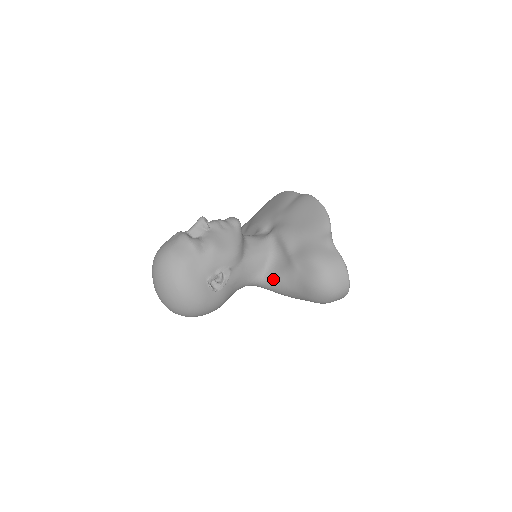
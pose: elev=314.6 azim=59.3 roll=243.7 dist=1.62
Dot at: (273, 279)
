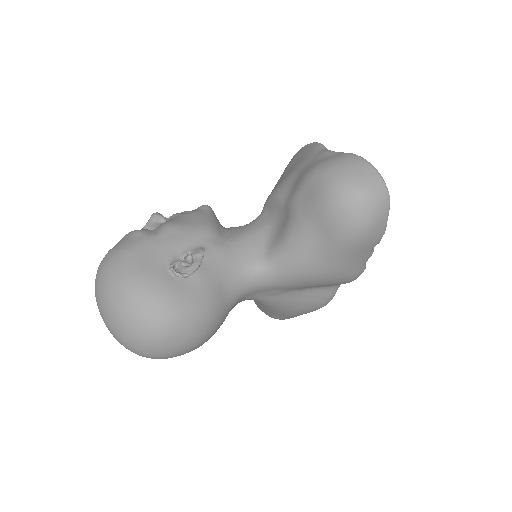
Dot at: (278, 251)
